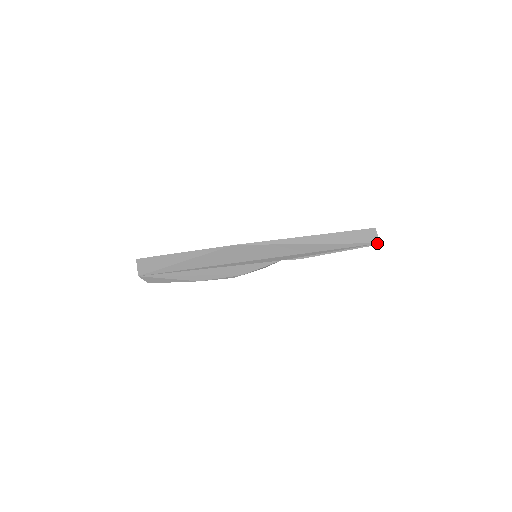
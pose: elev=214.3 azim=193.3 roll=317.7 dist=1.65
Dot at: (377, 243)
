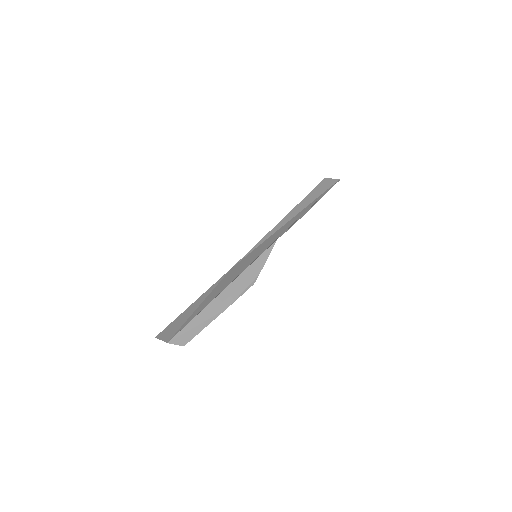
Dot at: (337, 181)
